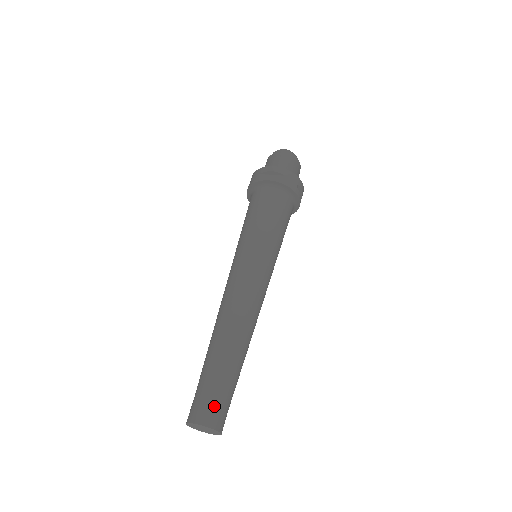
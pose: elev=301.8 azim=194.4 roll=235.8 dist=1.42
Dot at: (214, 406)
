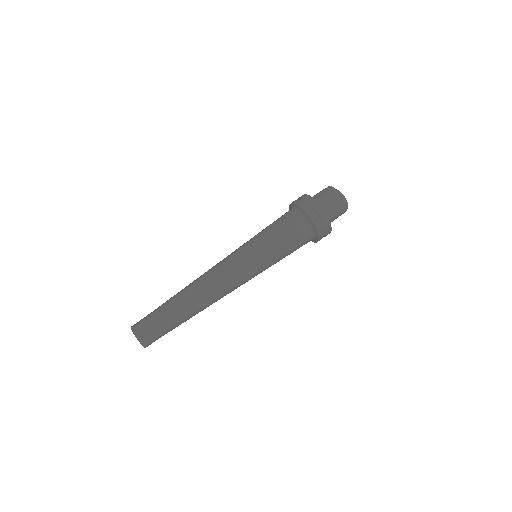
Dot at: (153, 335)
